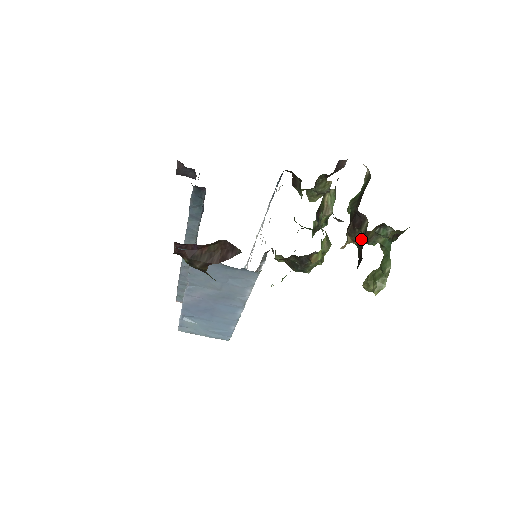
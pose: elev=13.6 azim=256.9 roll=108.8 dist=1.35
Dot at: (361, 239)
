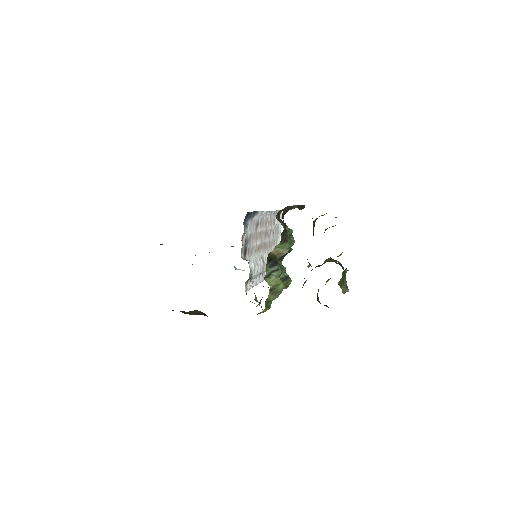
Dot at: occluded
